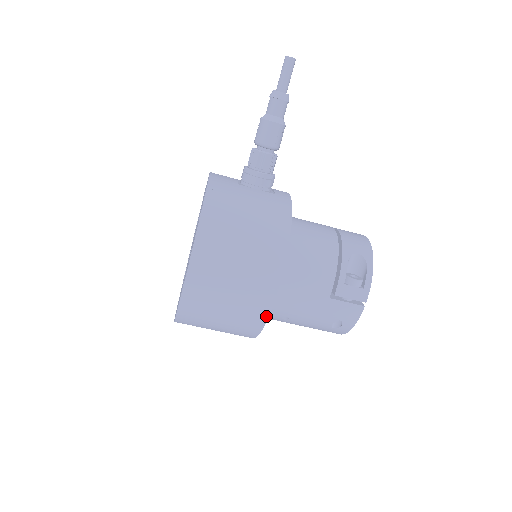
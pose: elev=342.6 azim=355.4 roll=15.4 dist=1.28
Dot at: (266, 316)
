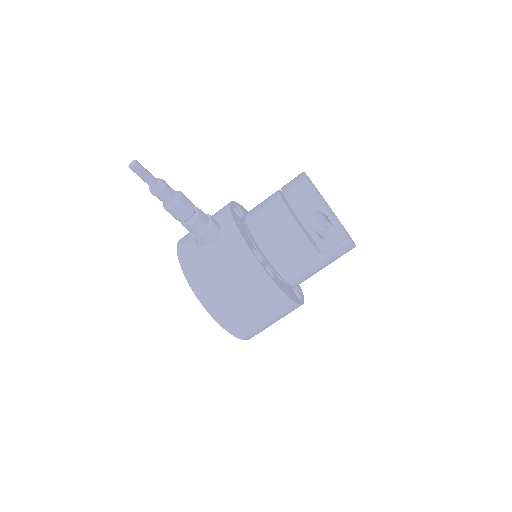
Dot at: (295, 305)
